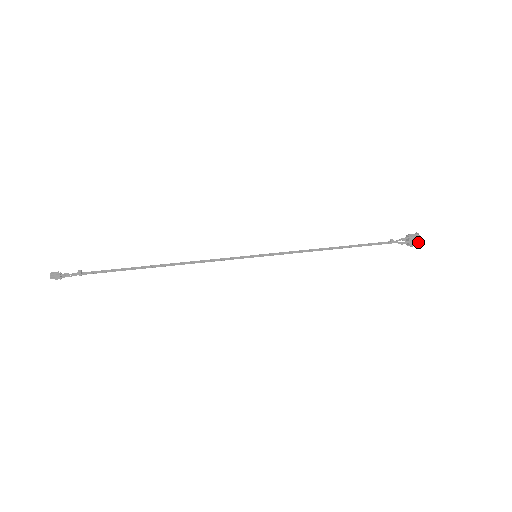
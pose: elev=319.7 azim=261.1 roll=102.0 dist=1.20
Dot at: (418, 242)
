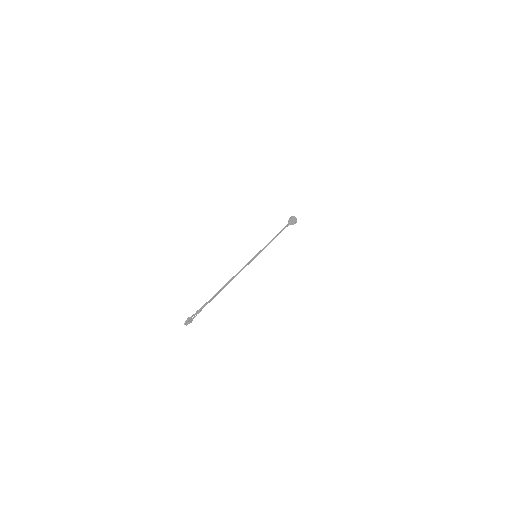
Dot at: (296, 222)
